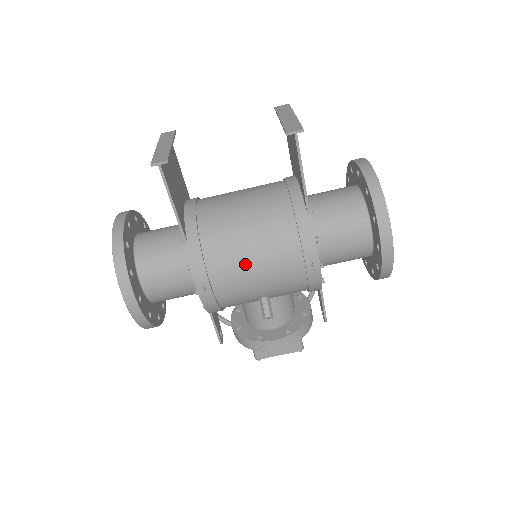
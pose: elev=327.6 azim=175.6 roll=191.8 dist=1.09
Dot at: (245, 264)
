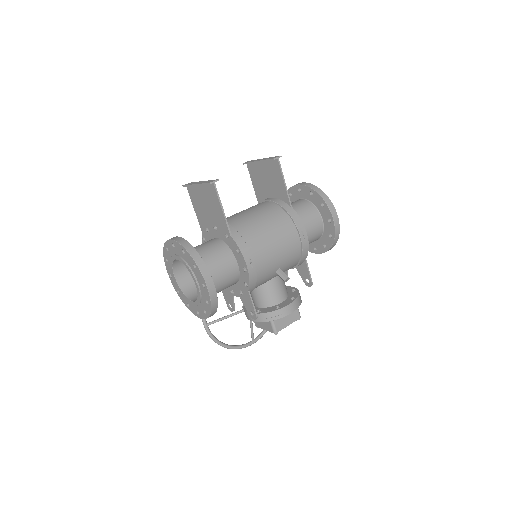
Dot at: (269, 241)
